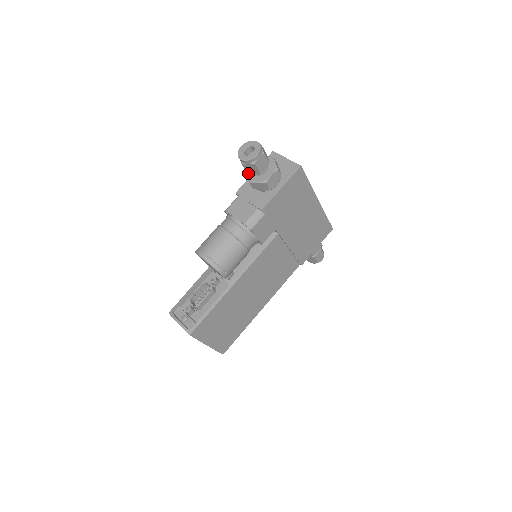
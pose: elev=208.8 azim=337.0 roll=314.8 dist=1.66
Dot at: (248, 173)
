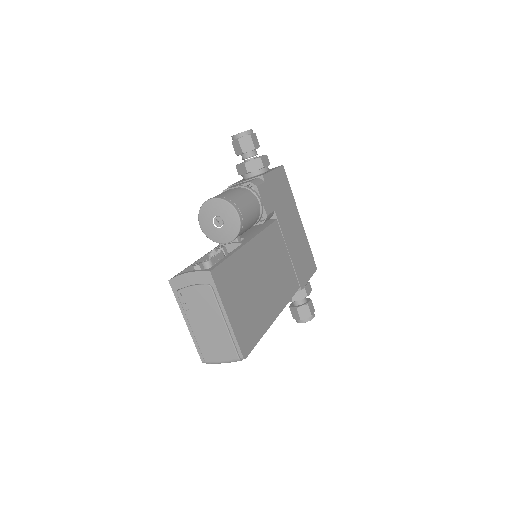
Dot at: (243, 152)
